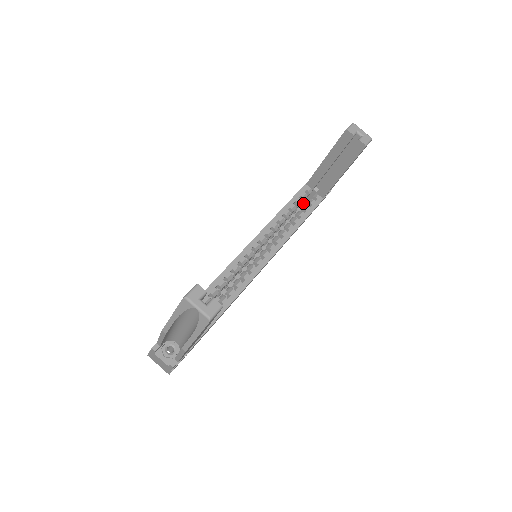
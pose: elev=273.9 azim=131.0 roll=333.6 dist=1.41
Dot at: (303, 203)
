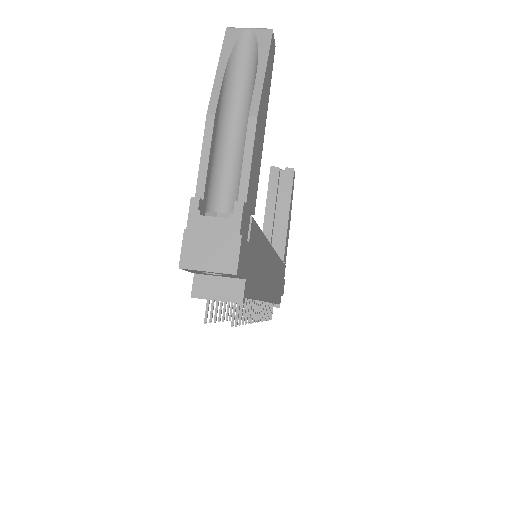
Dot at: occluded
